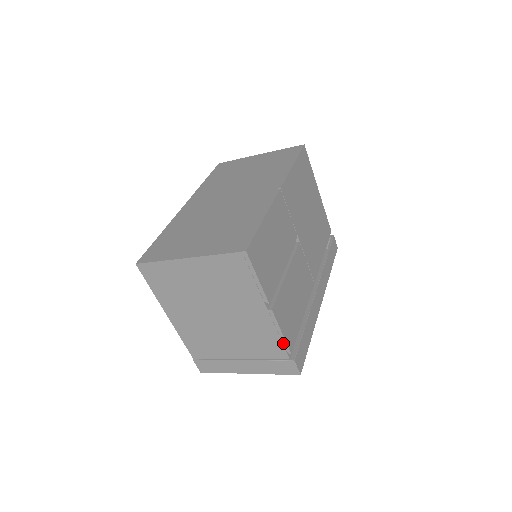
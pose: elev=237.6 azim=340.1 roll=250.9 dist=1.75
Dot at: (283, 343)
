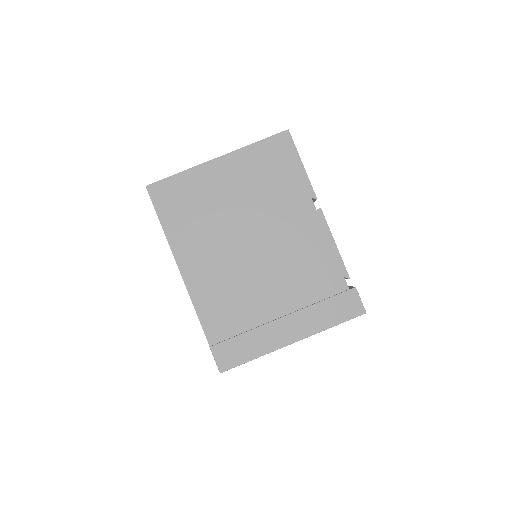
Dot at: (338, 262)
